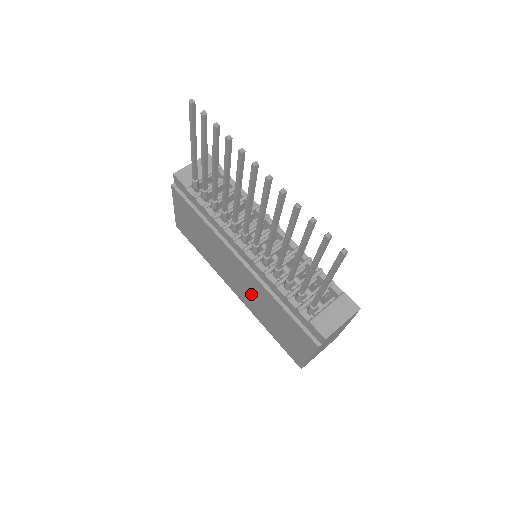
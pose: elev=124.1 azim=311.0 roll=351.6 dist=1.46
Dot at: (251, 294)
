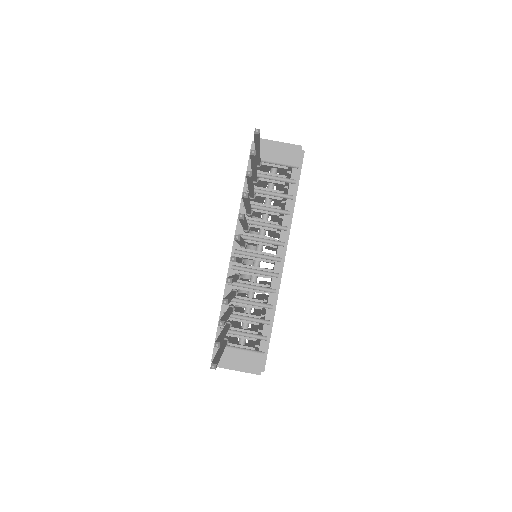
Dot at: occluded
